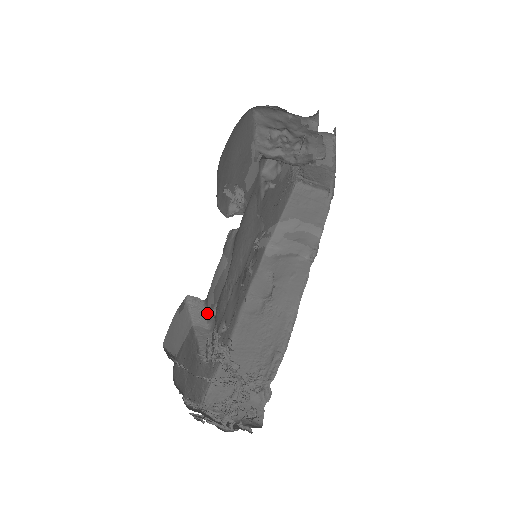
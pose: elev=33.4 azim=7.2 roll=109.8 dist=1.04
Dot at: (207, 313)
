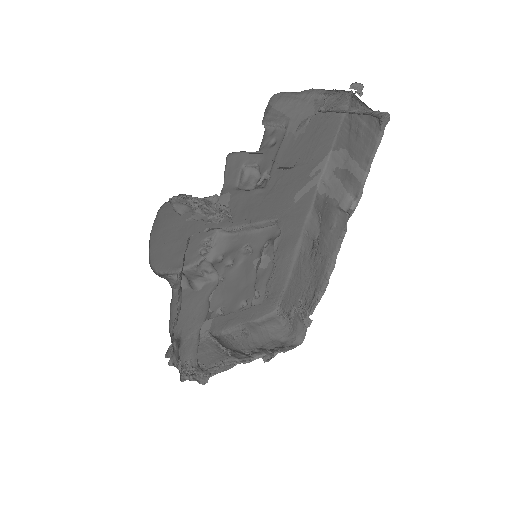
Dot at: (210, 318)
